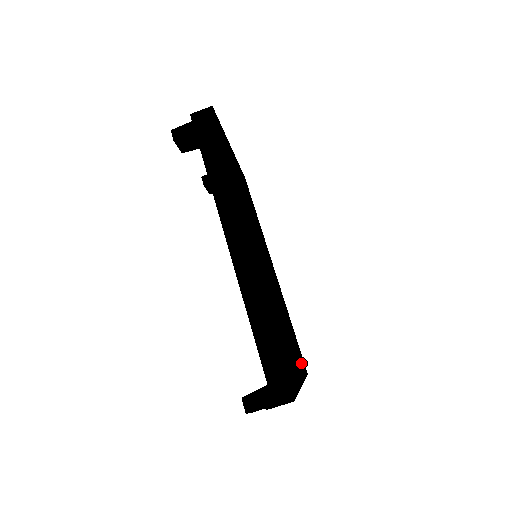
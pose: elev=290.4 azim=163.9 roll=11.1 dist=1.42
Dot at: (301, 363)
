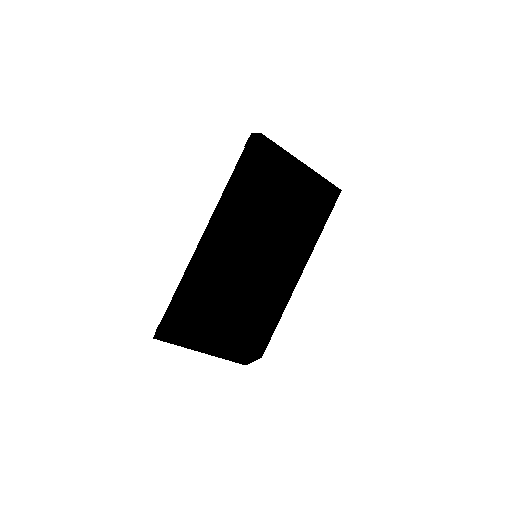
Dot at: (238, 343)
